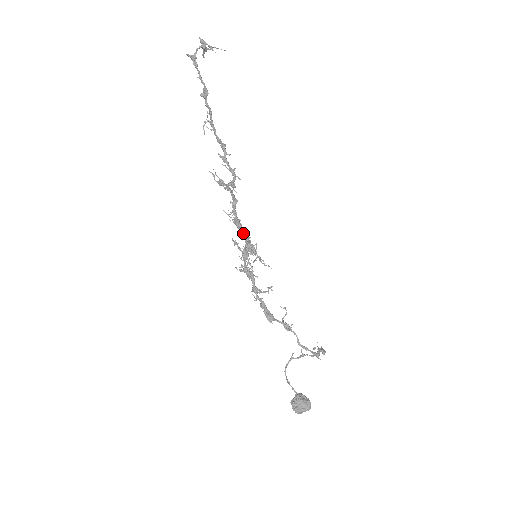
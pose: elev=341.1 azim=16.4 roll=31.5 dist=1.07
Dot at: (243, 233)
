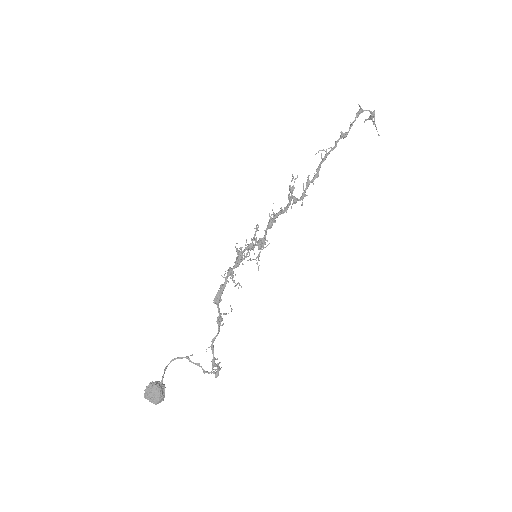
Dot at: (266, 232)
